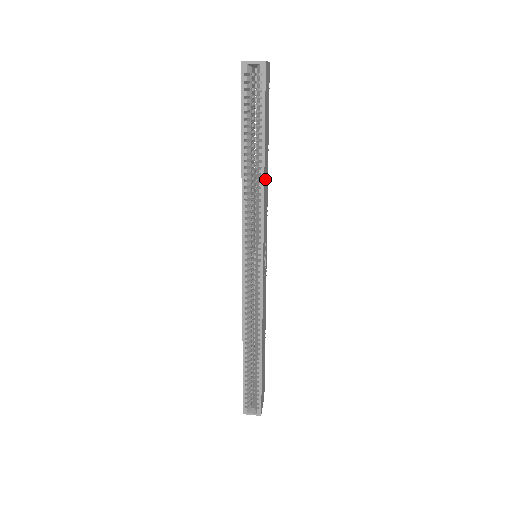
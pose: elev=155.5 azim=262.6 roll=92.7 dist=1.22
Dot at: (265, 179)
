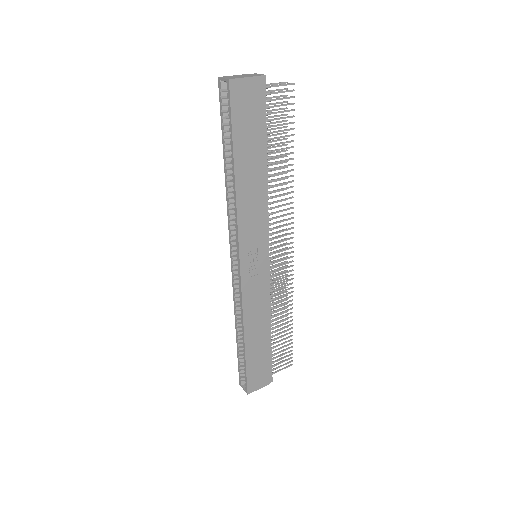
Dot at: (244, 189)
